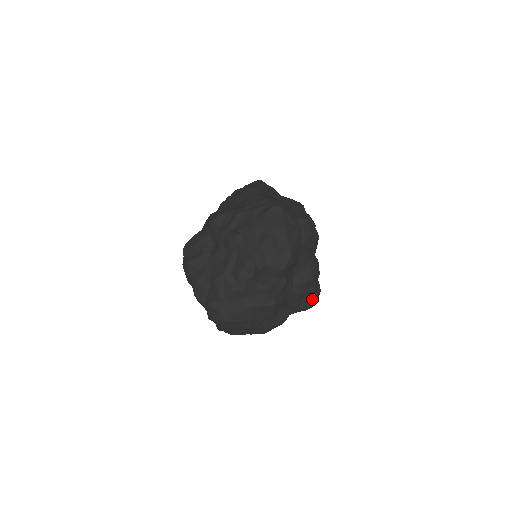
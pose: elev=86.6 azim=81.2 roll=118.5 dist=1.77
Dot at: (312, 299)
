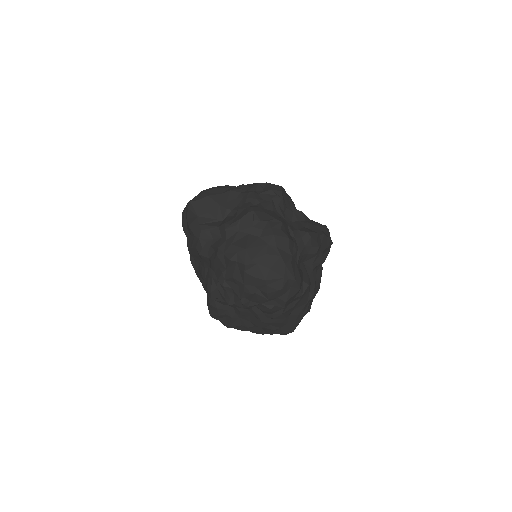
Dot at: (328, 247)
